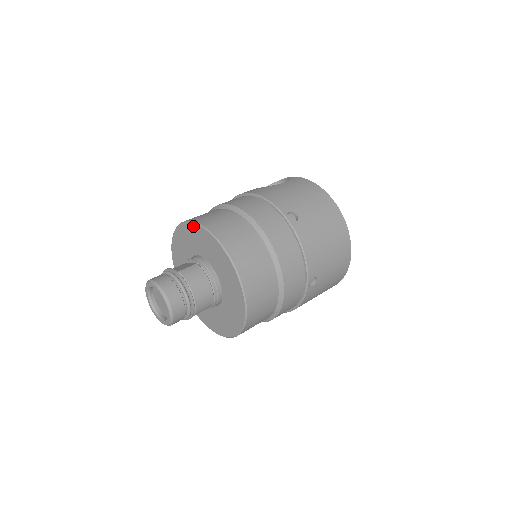
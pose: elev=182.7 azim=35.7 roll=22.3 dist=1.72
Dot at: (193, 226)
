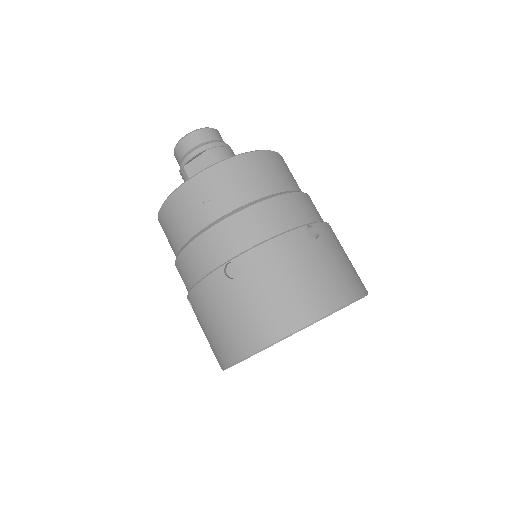
Dot at: occluded
